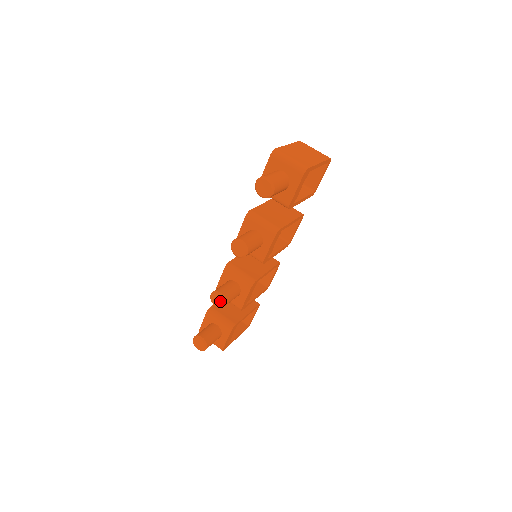
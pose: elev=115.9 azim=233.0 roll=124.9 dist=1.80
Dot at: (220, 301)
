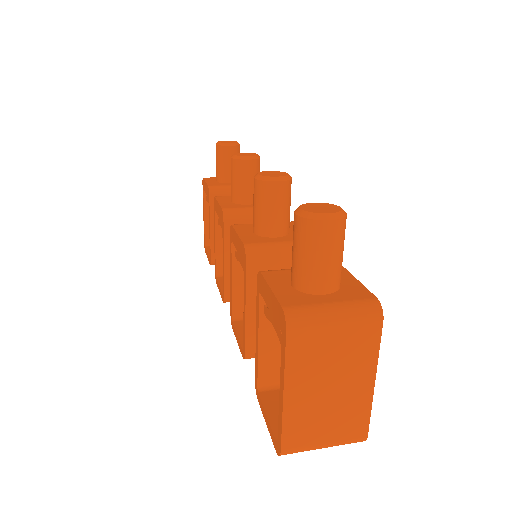
Dot at: (278, 173)
